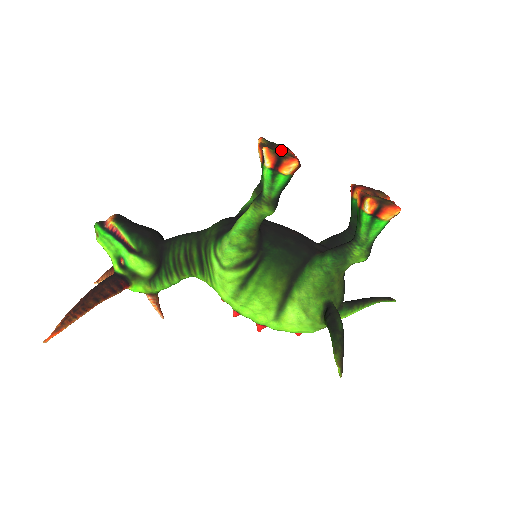
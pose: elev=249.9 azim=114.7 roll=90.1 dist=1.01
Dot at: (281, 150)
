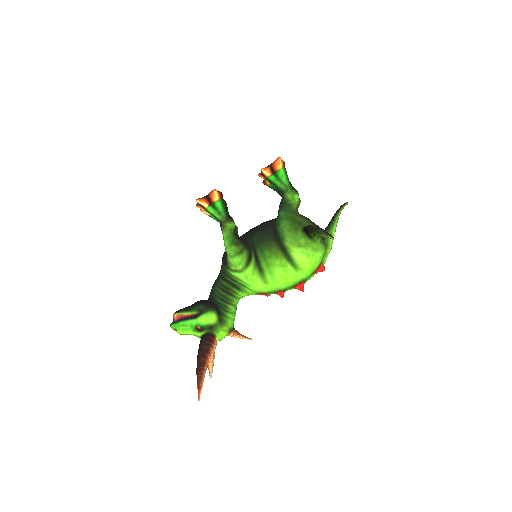
Dot at: occluded
